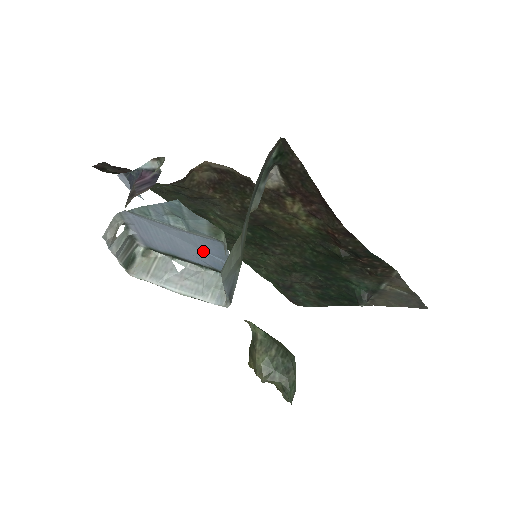
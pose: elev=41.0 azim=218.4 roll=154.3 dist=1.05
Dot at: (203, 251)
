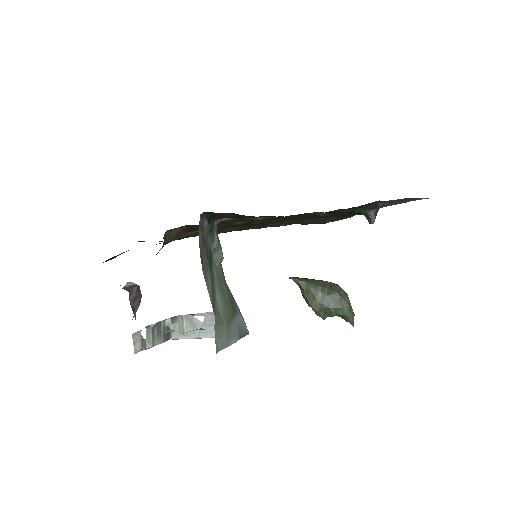
Dot at: occluded
